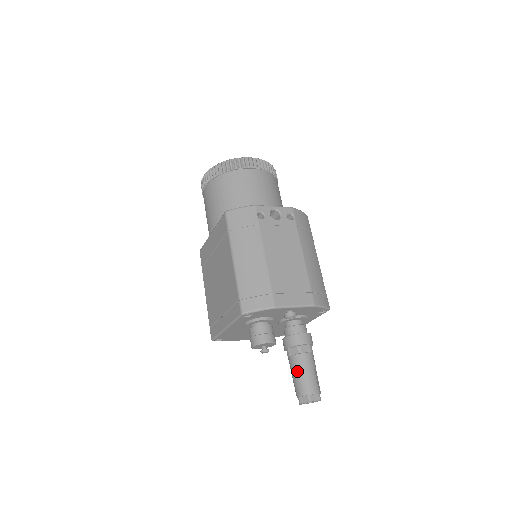
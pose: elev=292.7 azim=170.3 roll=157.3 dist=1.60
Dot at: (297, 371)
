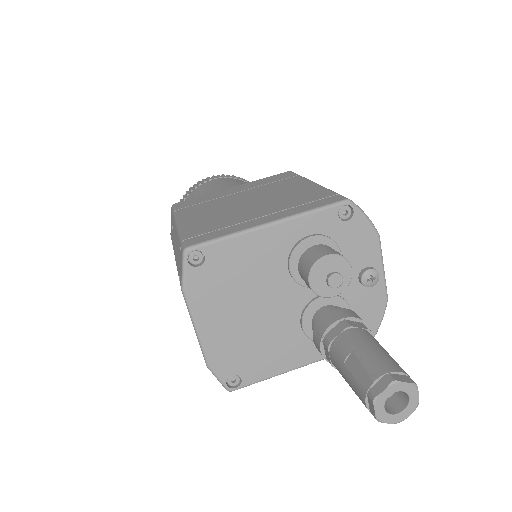
Dot at: (374, 343)
